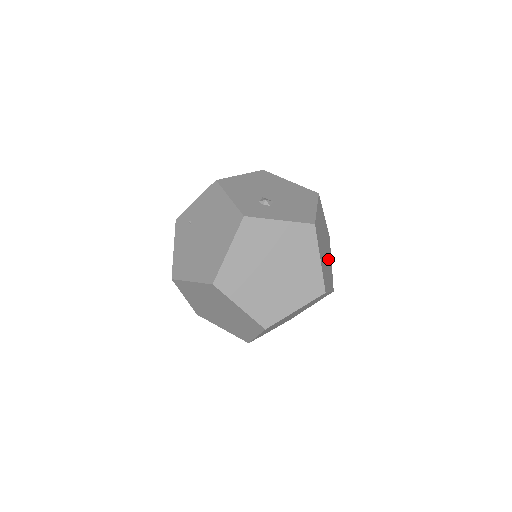
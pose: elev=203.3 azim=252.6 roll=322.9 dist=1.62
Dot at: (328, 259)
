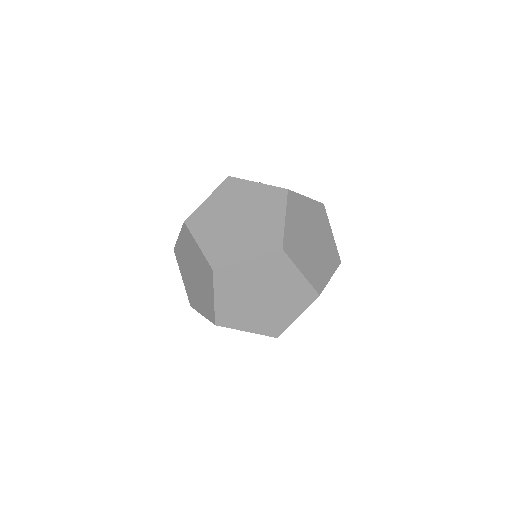
Dot at: (319, 259)
